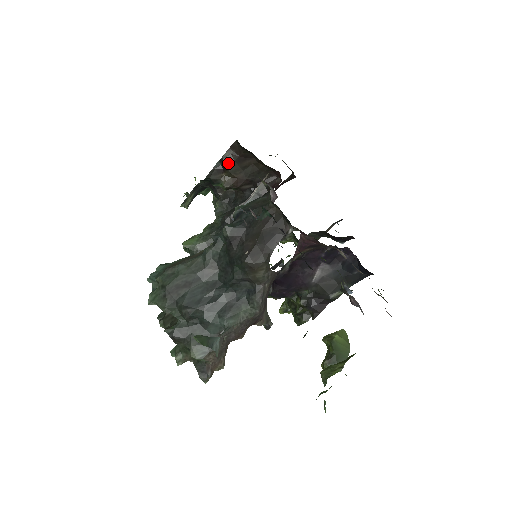
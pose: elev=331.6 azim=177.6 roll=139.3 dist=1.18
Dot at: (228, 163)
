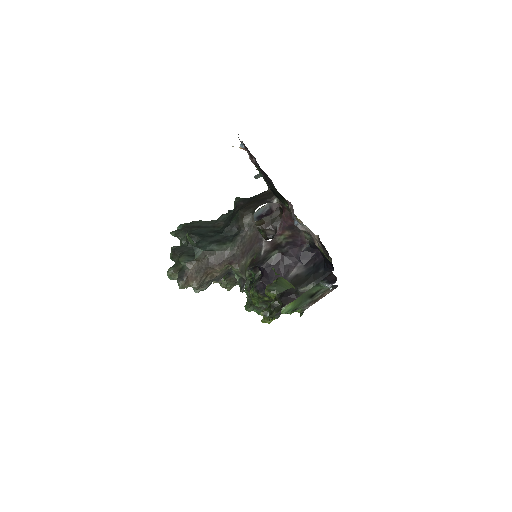
Dot at: occluded
